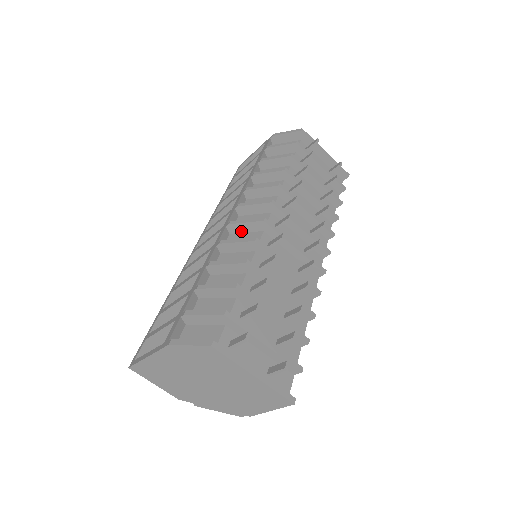
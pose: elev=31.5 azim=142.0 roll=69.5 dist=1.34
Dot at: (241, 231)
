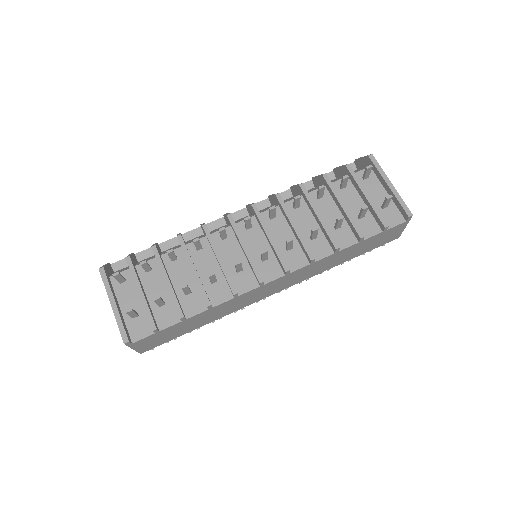
Dot at: occluded
